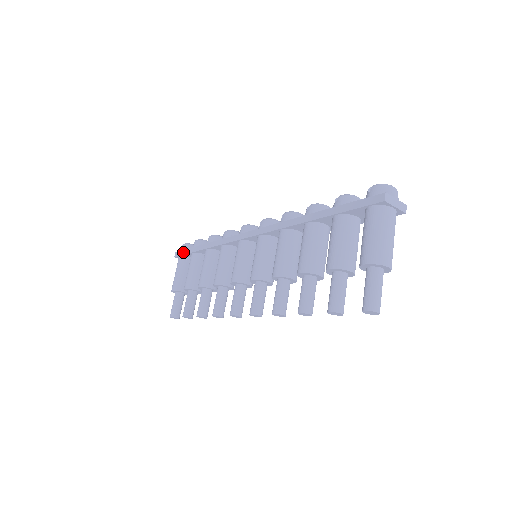
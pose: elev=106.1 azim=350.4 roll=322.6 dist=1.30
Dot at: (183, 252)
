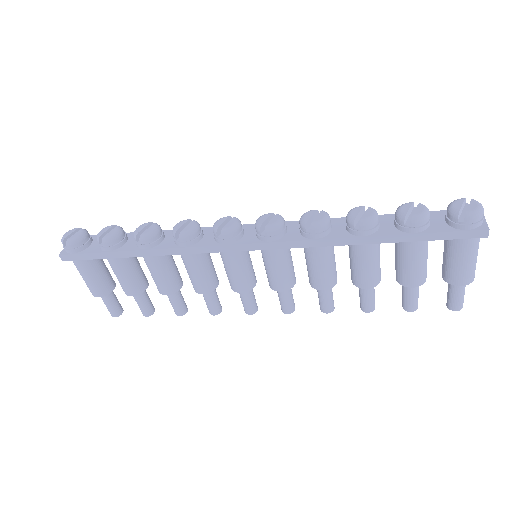
Dot at: (84, 257)
